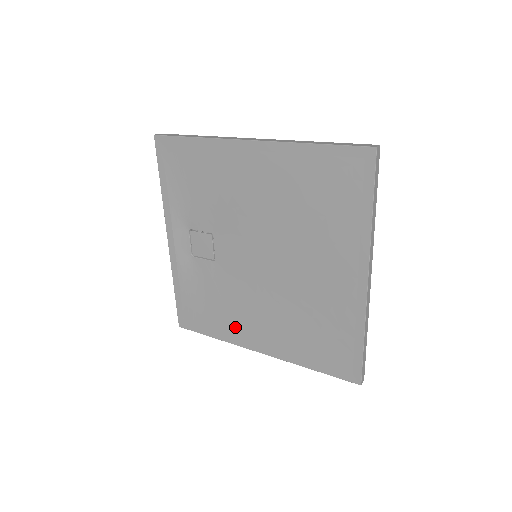
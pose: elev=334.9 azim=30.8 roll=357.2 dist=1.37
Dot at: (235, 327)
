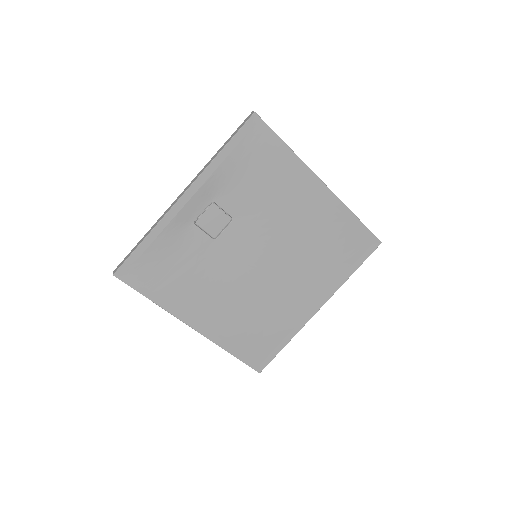
Dot at: (186, 300)
